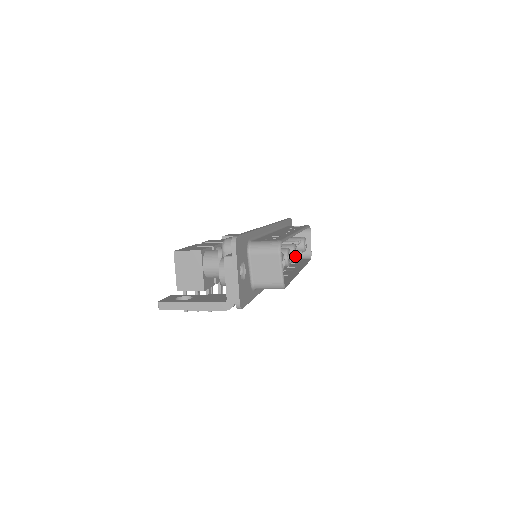
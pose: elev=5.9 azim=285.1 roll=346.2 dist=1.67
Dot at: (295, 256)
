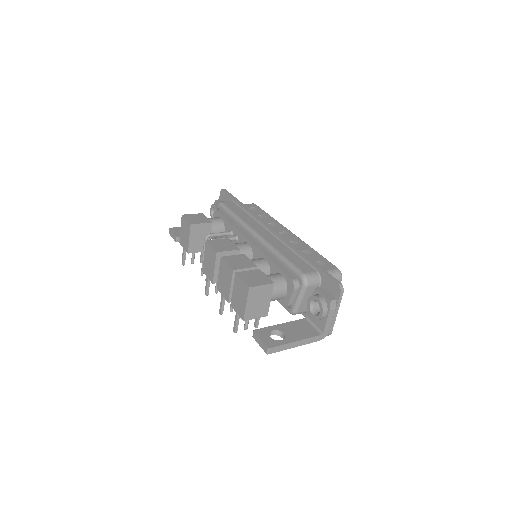
Dot at: occluded
